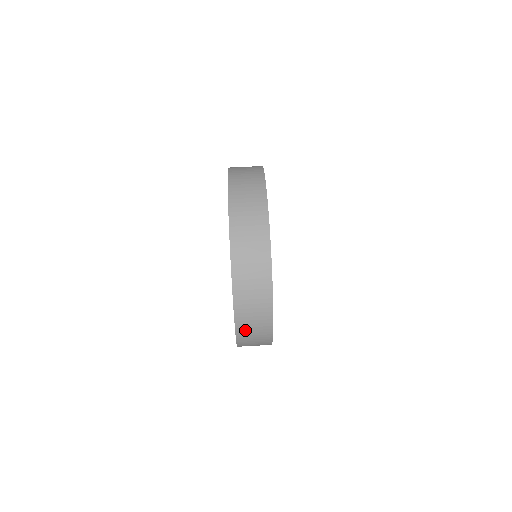
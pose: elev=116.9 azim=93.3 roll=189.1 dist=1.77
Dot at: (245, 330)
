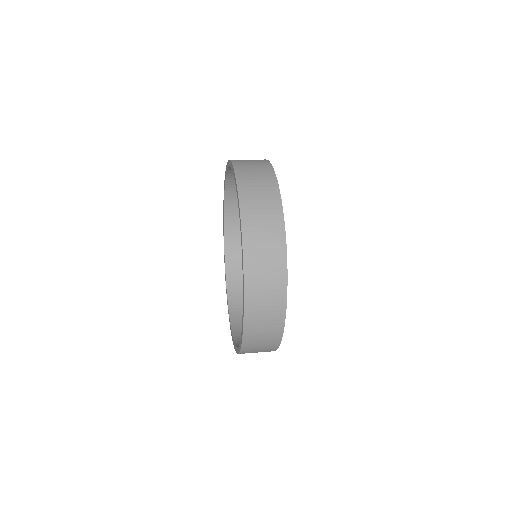
Dot at: (251, 345)
